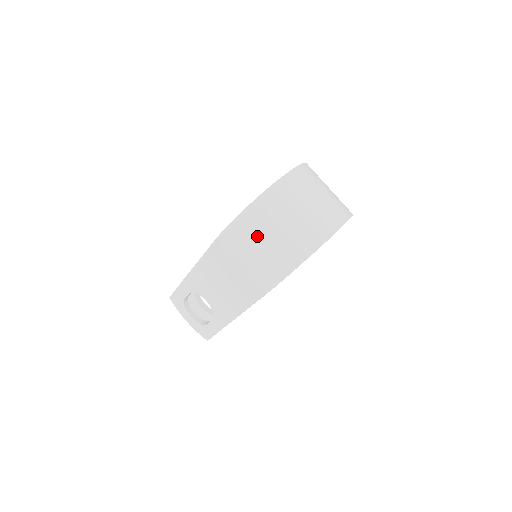
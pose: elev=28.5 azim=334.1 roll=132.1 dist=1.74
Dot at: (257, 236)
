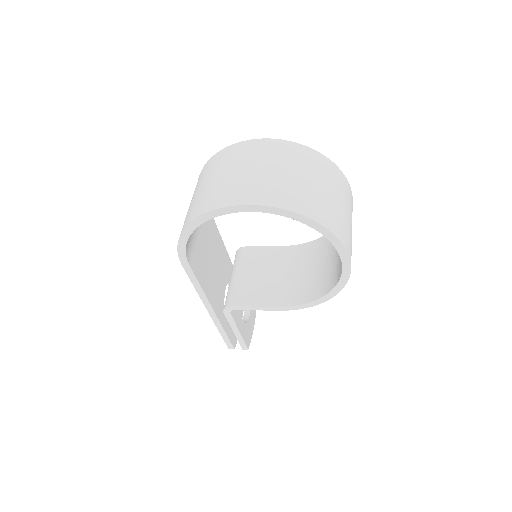
Dot at: occluded
